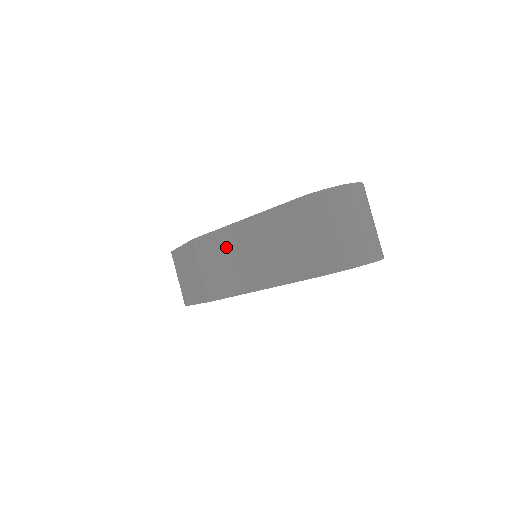
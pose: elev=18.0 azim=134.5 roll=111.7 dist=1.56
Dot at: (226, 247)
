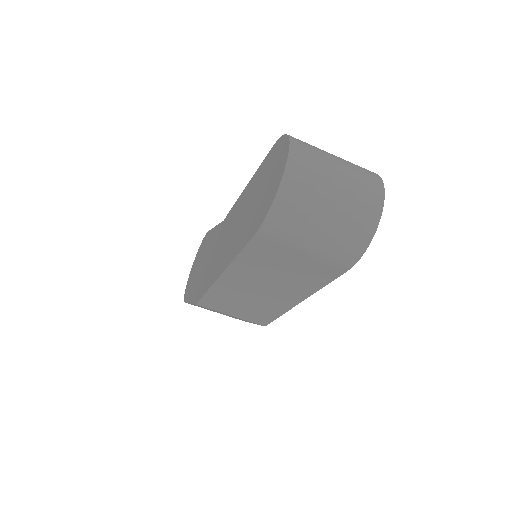
Dot at: (232, 295)
